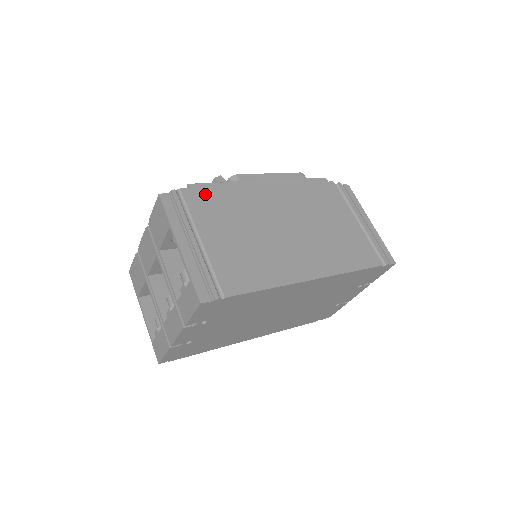
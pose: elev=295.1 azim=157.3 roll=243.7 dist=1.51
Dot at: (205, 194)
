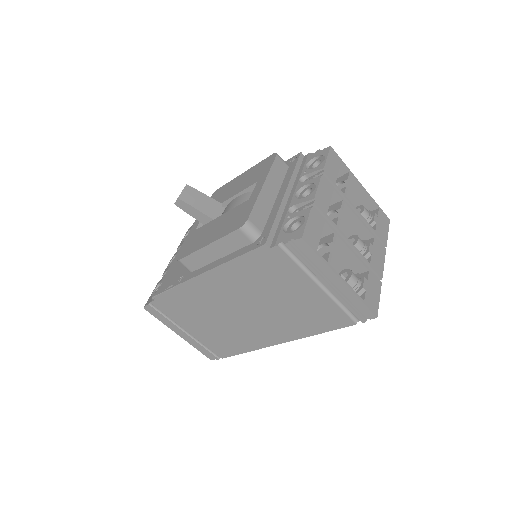
Dot at: (167, 302)
